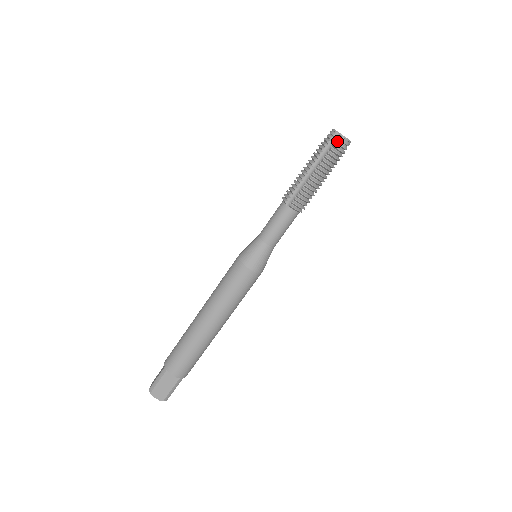
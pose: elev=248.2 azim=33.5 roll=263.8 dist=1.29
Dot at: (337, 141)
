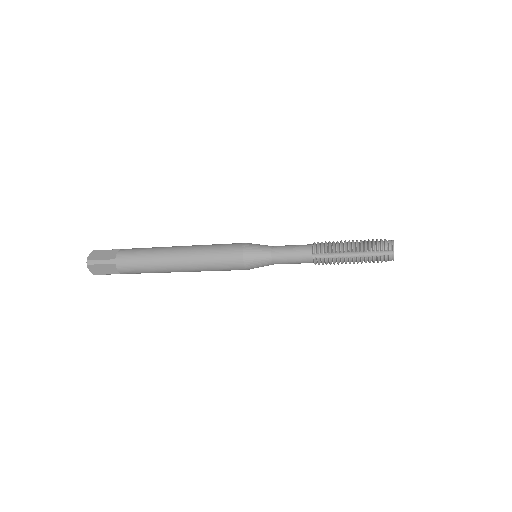
Dot at: (387, 257)
